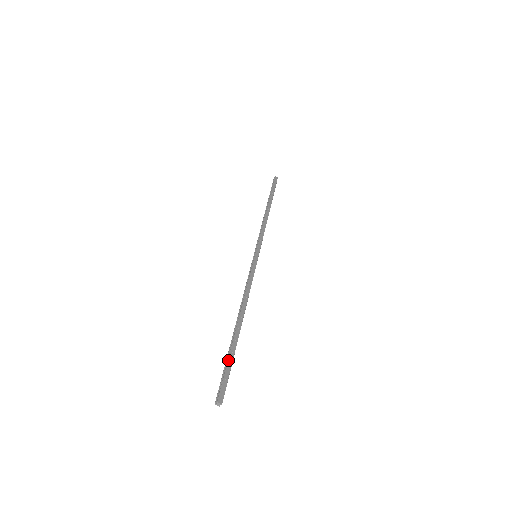
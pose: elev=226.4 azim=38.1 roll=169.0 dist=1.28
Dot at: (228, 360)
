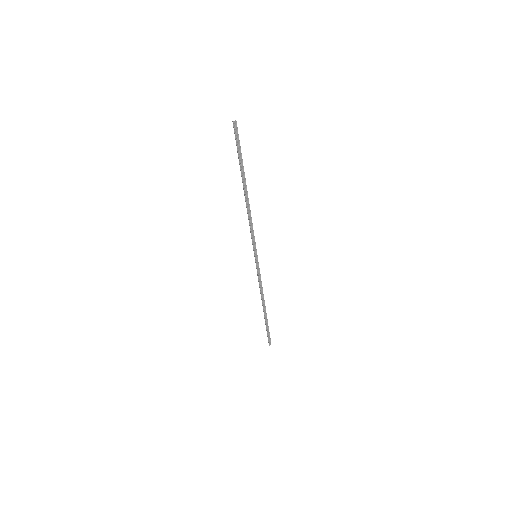
Dot at: (241, 154)
